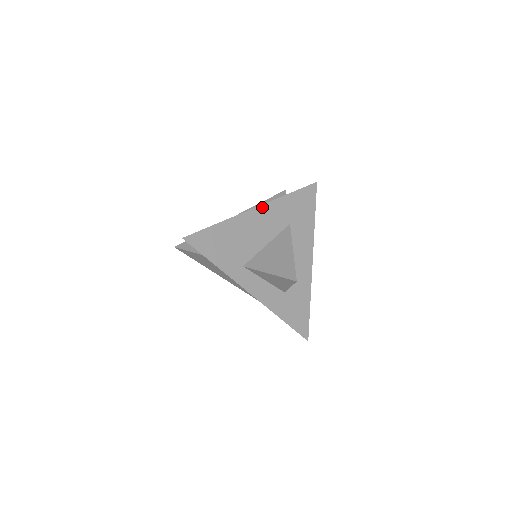
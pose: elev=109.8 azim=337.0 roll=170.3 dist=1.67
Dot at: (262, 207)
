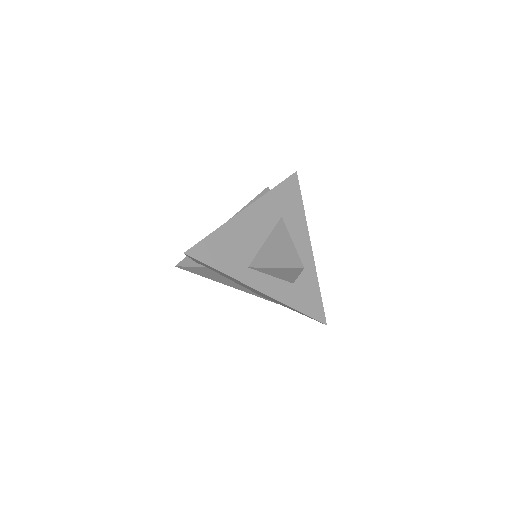
Dot at: (251, 206)
